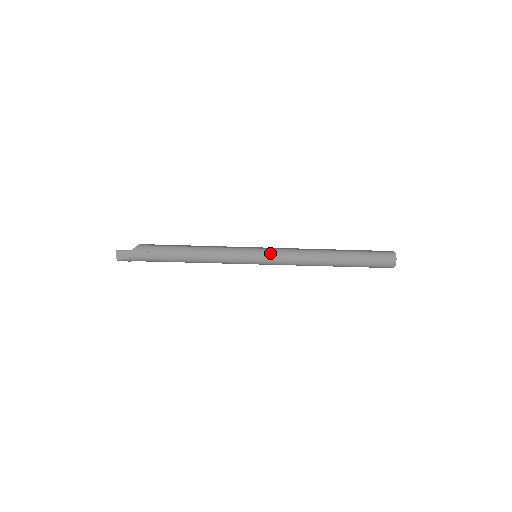
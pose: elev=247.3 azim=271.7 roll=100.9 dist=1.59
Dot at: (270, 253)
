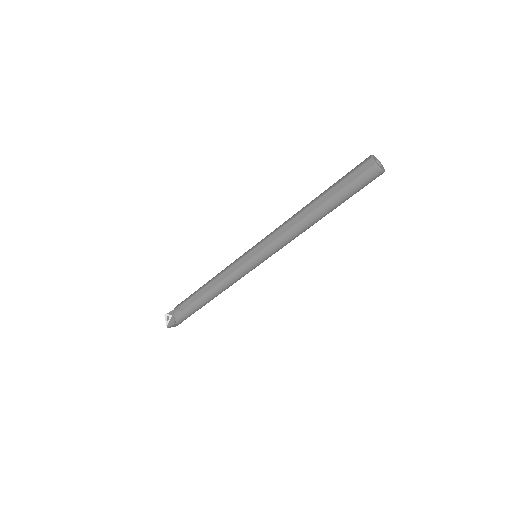
Dot at: (266, 254)
